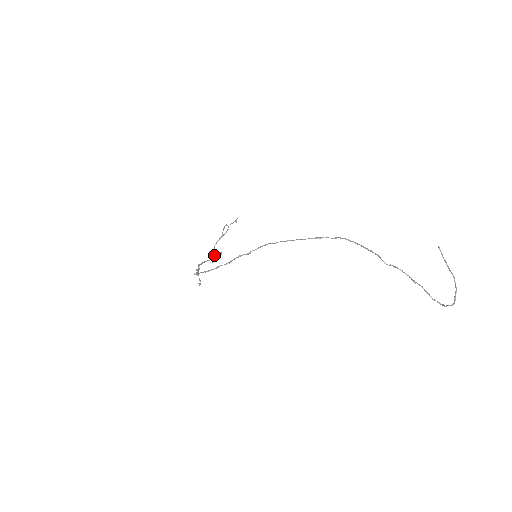
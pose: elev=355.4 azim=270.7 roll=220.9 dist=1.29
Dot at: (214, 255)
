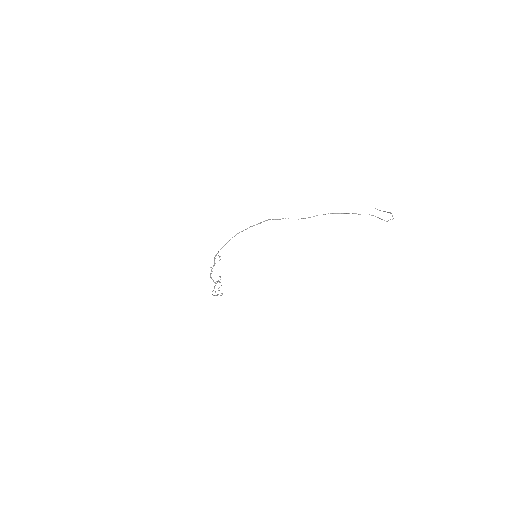
Dot at: (217, 282)
